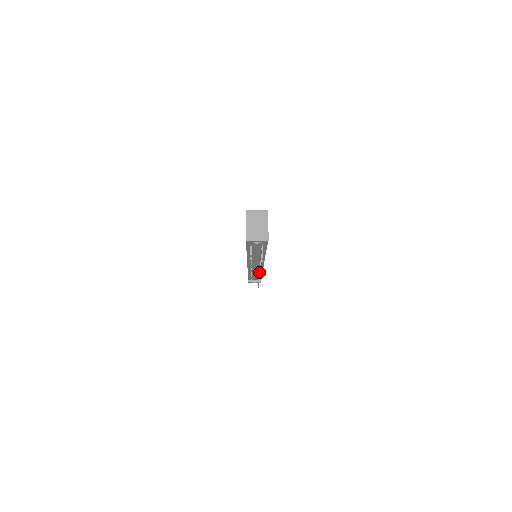
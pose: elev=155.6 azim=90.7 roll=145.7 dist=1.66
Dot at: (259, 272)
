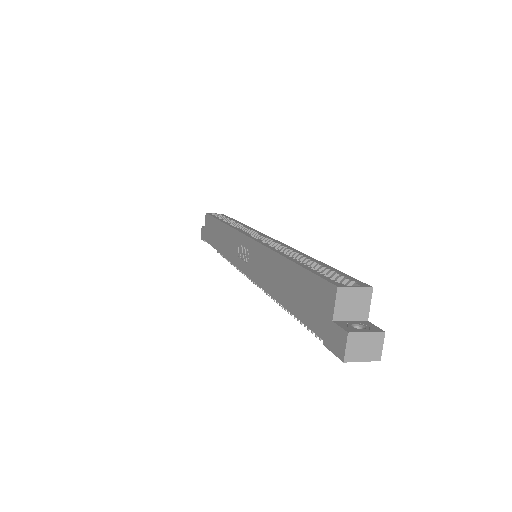
Dot at: occluded
